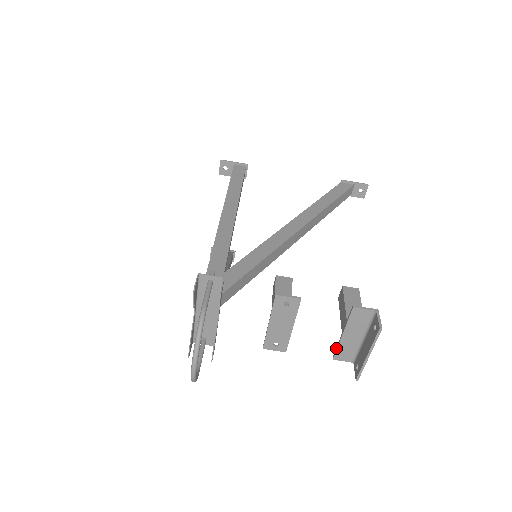
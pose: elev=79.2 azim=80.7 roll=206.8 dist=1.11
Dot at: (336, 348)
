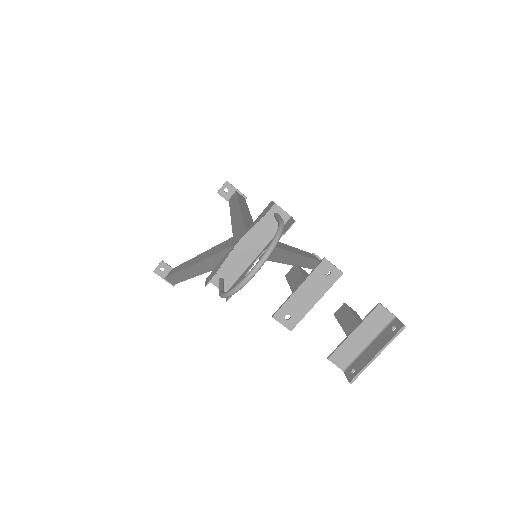
Dot at: (338, 346)
